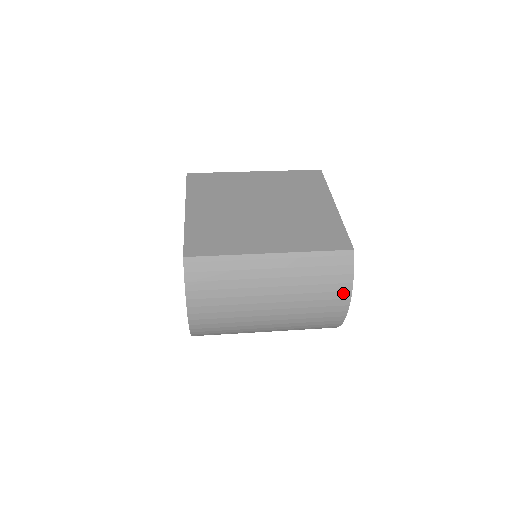
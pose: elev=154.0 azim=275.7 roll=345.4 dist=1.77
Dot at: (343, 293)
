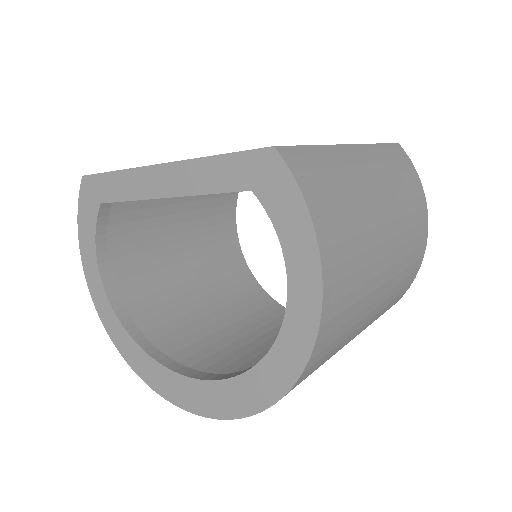
Dot at: (421, 198)
